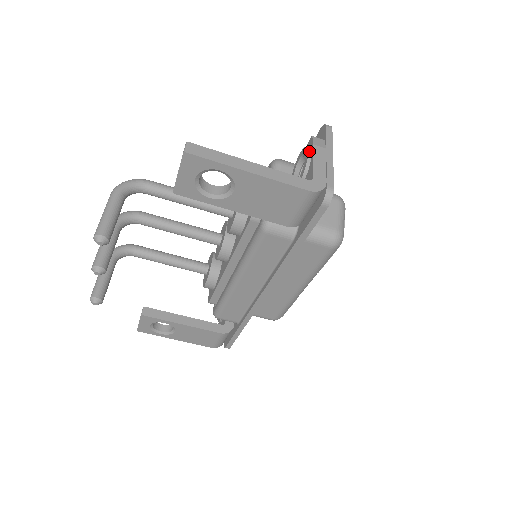
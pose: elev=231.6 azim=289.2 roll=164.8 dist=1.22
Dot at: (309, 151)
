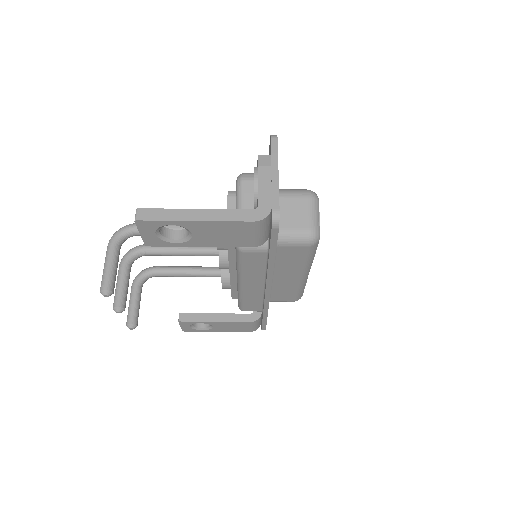
Dot at: (255, 174)
